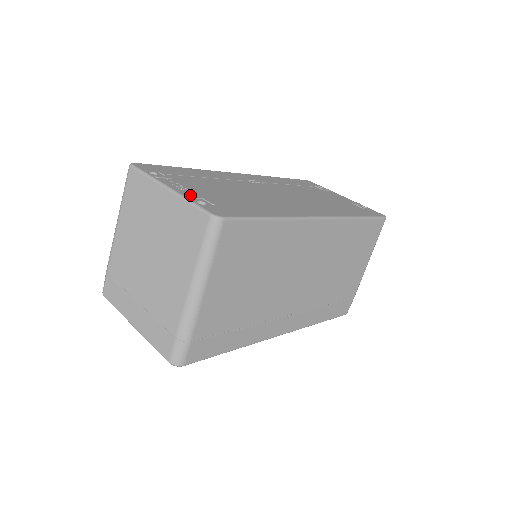
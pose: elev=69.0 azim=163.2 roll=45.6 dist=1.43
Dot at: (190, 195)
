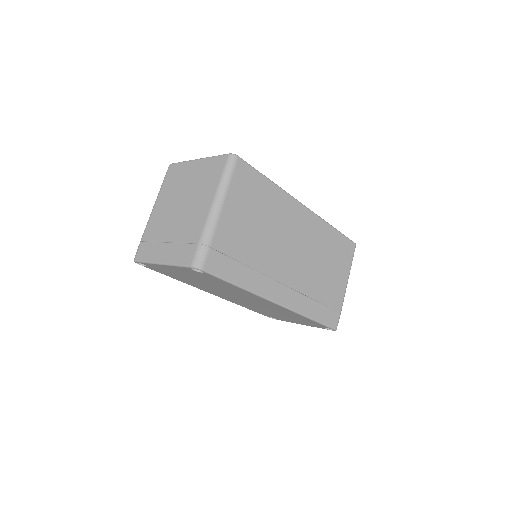
Dot at: occluded
